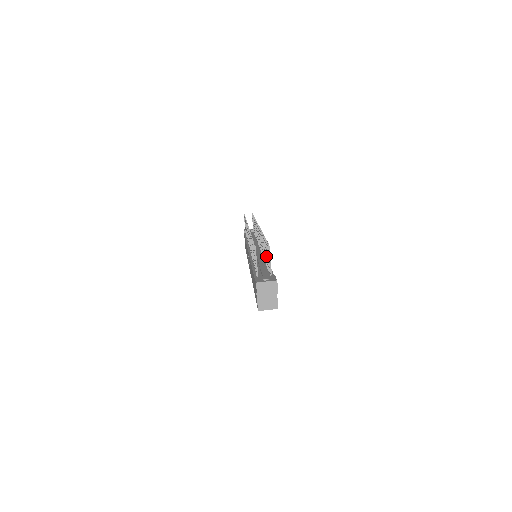
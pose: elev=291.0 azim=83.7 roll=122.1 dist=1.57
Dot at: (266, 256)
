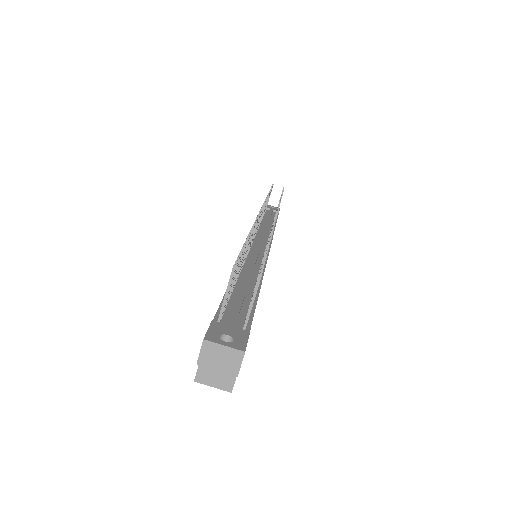
Dot at: occluded
